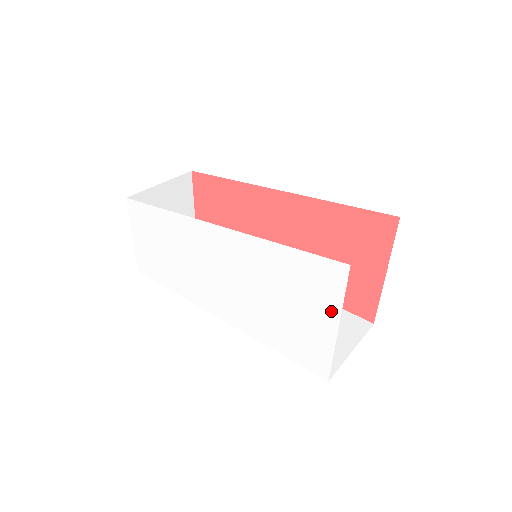
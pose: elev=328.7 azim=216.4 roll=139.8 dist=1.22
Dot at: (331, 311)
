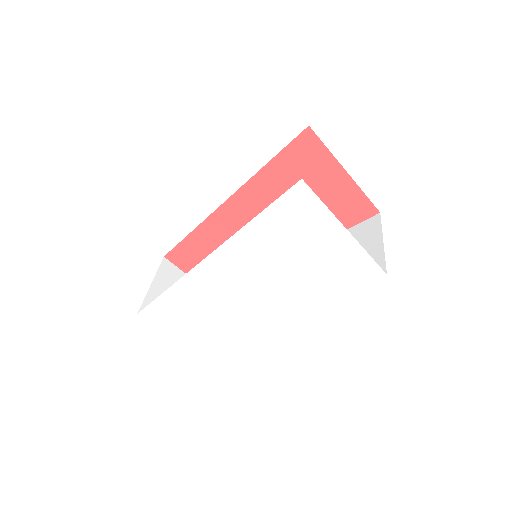
Dot at: (329, 224)
